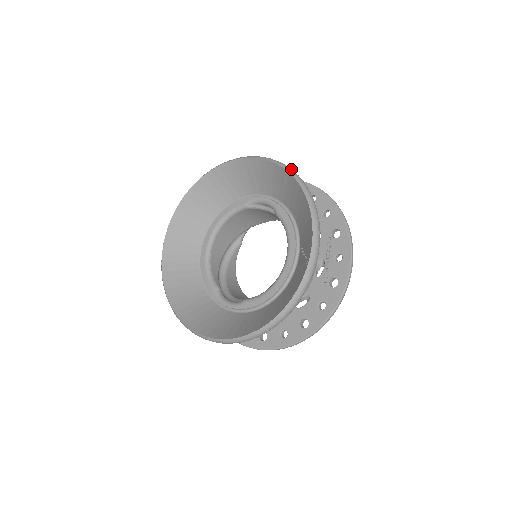
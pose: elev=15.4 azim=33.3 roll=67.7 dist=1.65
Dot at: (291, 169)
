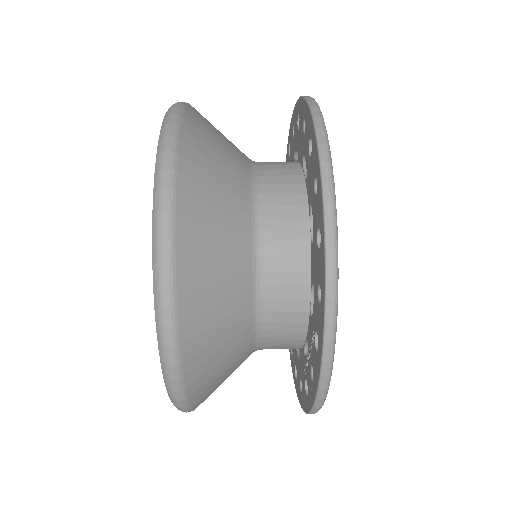
Dot at: (160, 258)
